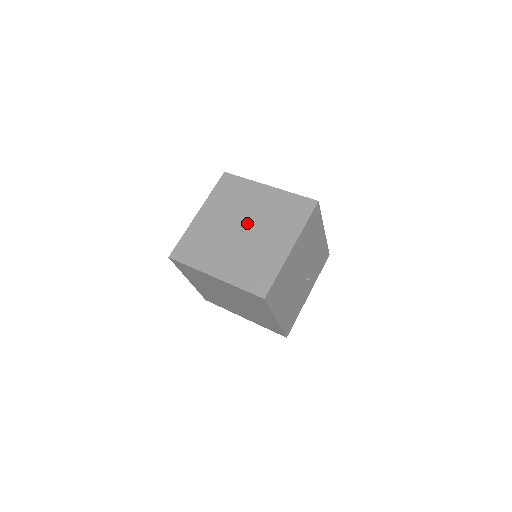
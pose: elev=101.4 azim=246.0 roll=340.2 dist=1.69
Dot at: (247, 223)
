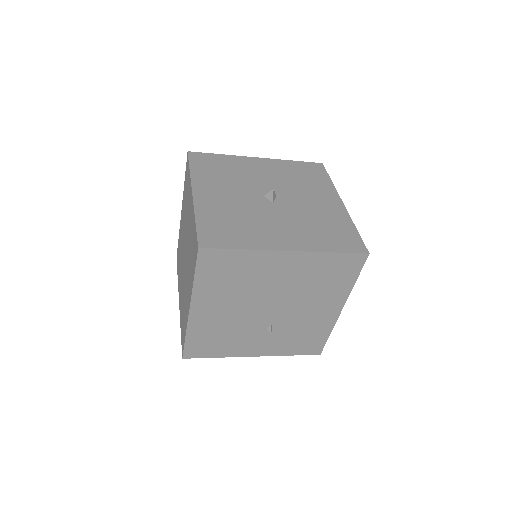
Dot at: (282, 199)
